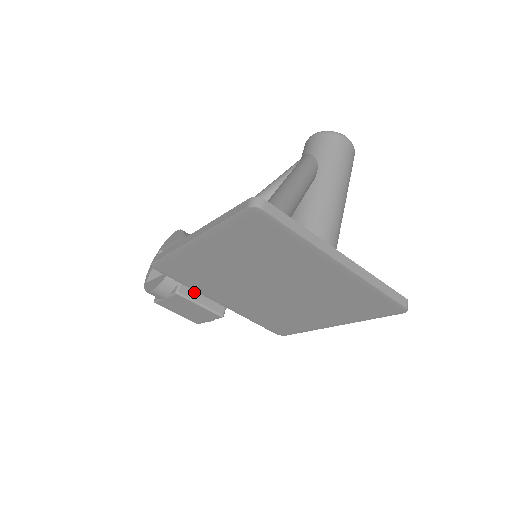
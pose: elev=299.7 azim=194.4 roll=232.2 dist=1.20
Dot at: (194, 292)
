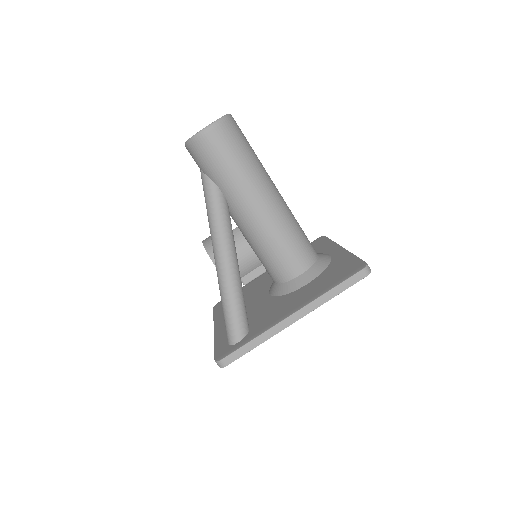
Dot at: (252, 273)
